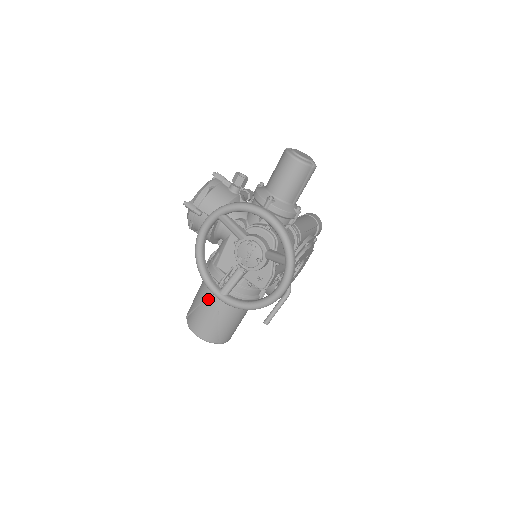
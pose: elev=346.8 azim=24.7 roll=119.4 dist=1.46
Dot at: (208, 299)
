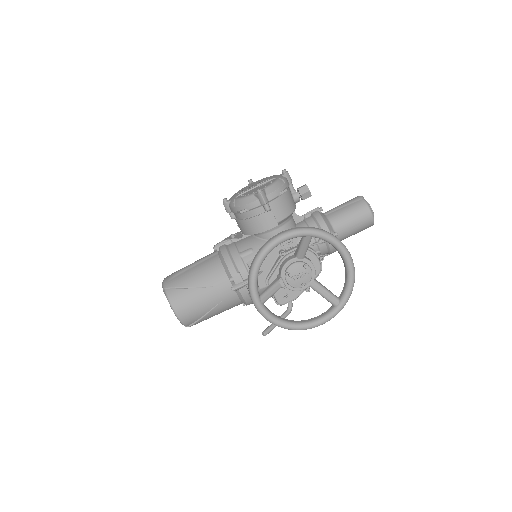
Dot at: (217, 288)
